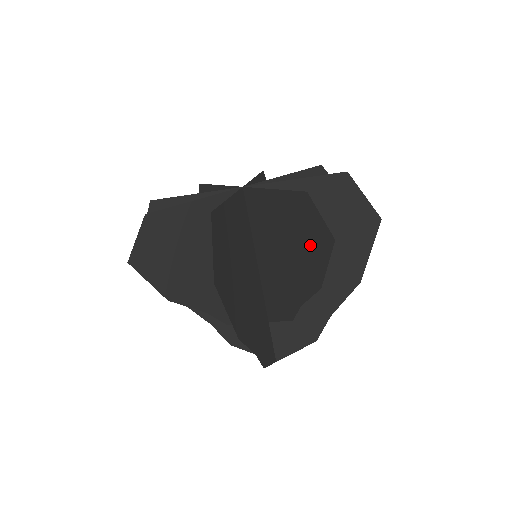
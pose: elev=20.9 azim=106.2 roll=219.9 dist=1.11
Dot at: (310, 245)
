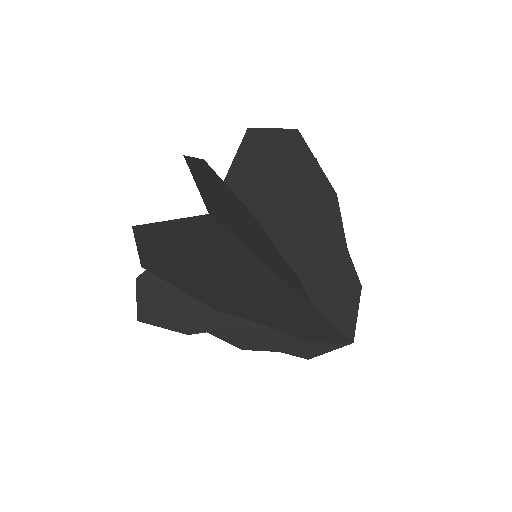
Dot at: (220, 189)
